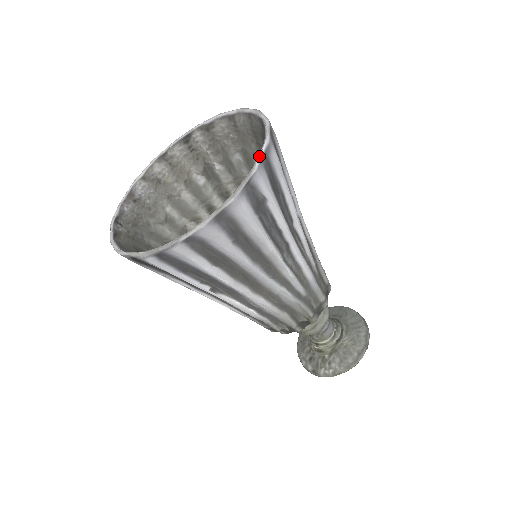
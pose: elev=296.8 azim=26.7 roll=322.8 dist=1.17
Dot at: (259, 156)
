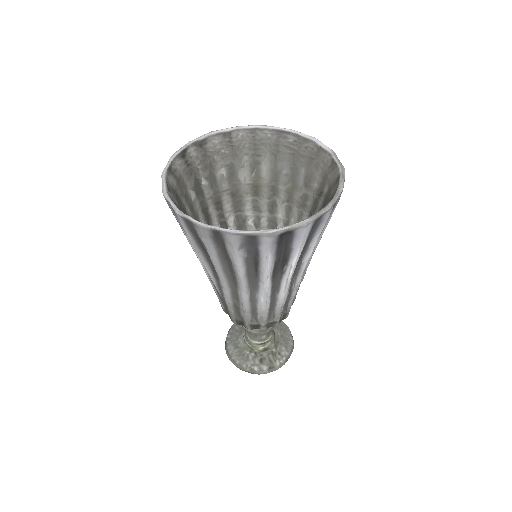
Dot at: occluded
